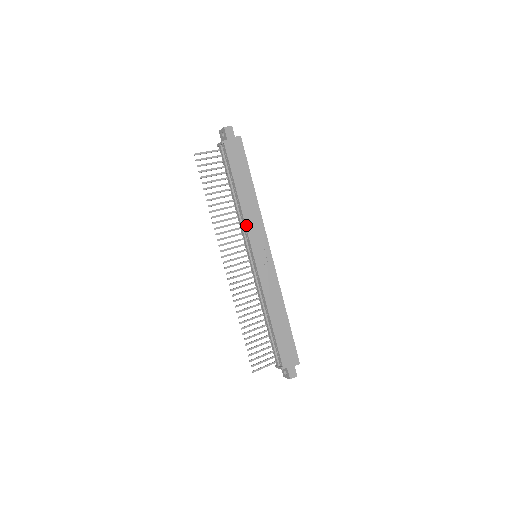
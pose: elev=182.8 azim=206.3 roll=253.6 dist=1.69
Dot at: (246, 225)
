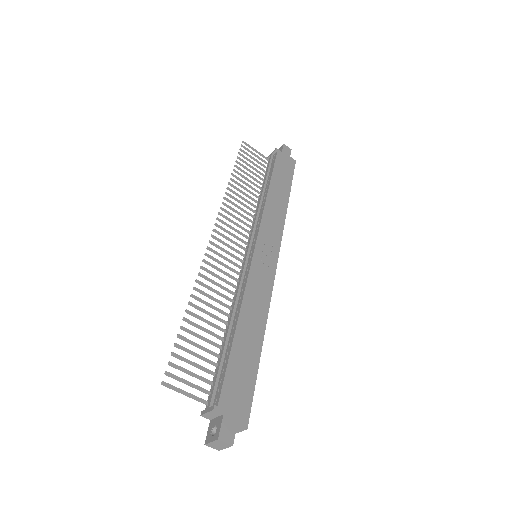
Dot at: (263, 215)
